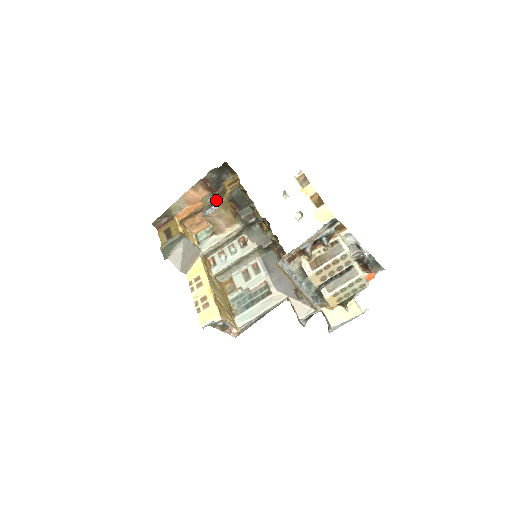
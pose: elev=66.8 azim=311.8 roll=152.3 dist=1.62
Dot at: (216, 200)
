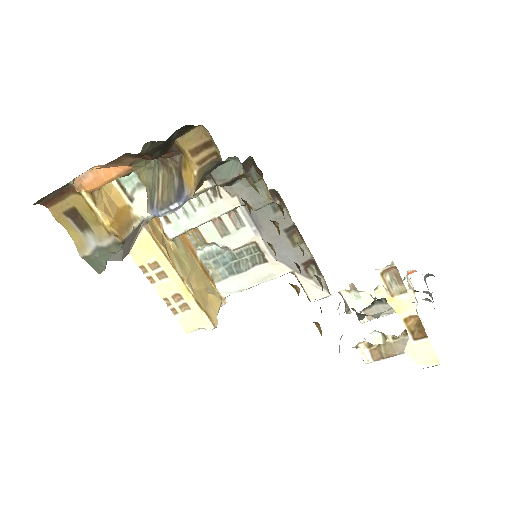
Dot at: (166, 172)
